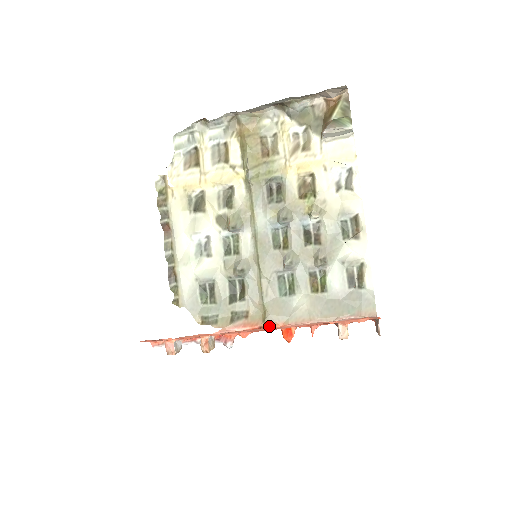
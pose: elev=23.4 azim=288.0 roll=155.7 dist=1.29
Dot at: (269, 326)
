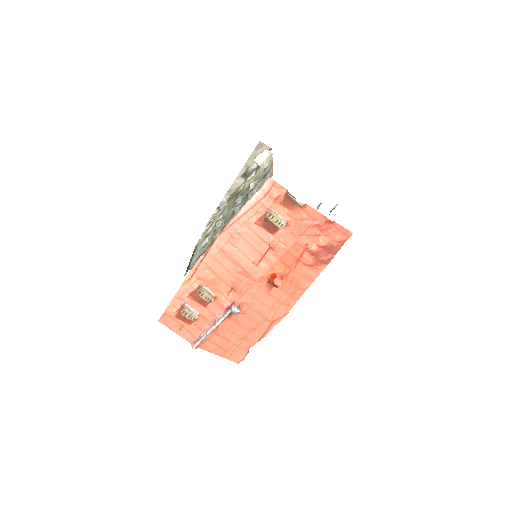
Dot at: (219, 234)
